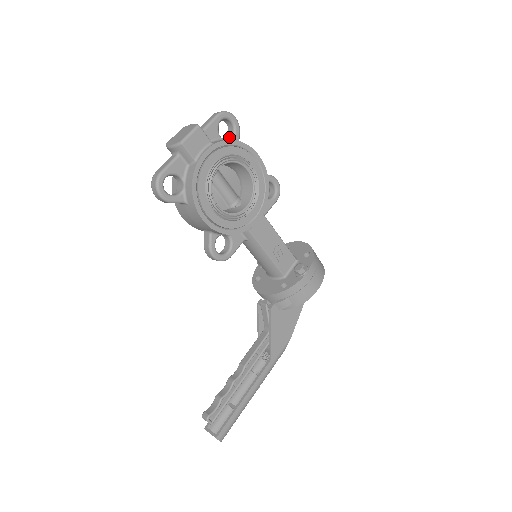
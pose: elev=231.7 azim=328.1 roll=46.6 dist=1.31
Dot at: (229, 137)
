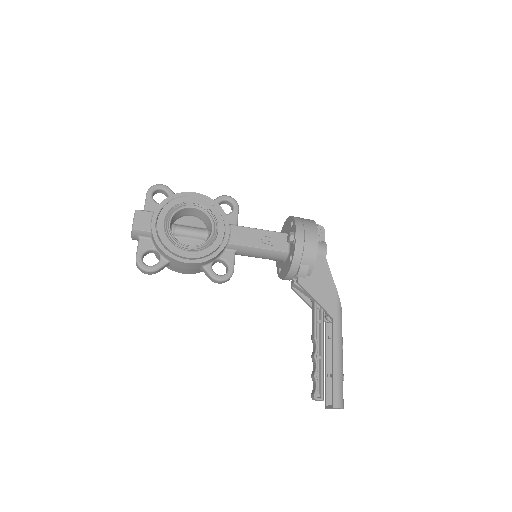
Dot at: occluded
